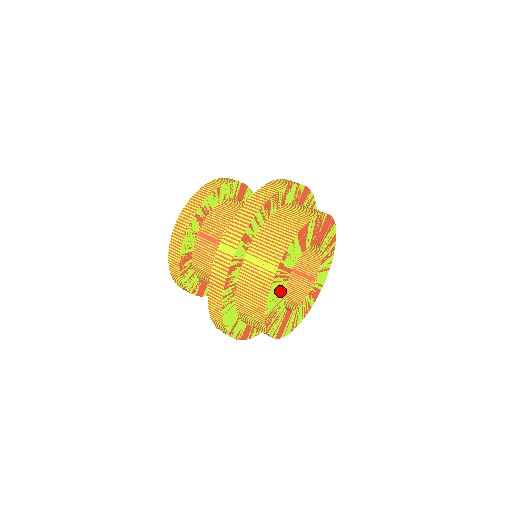
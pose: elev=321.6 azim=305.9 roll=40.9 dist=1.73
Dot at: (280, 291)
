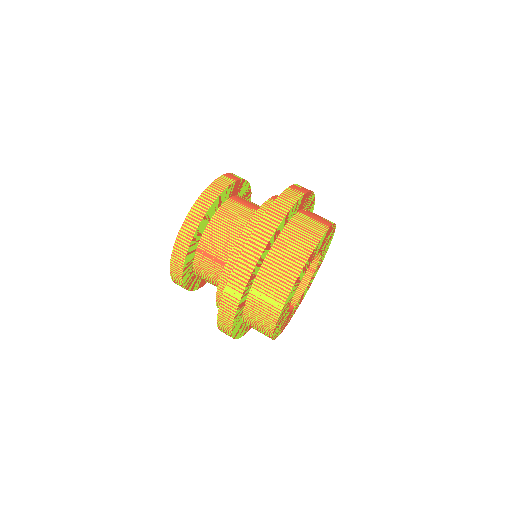
Dot at: (285, 312)
